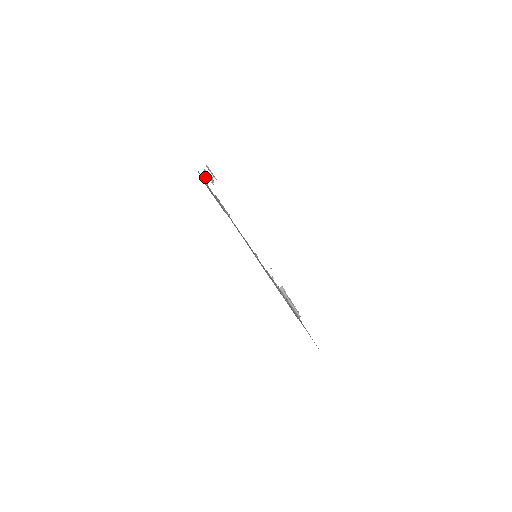
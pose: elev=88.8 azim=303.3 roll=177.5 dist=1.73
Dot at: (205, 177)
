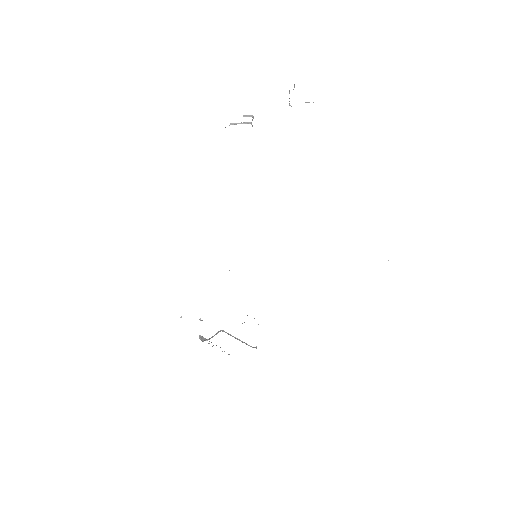
Dot at: (253, 116)
